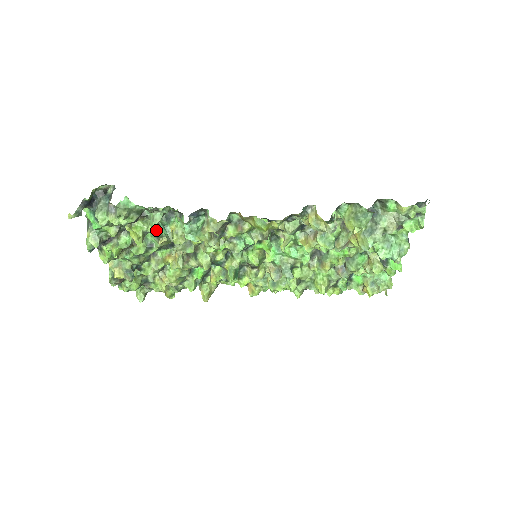
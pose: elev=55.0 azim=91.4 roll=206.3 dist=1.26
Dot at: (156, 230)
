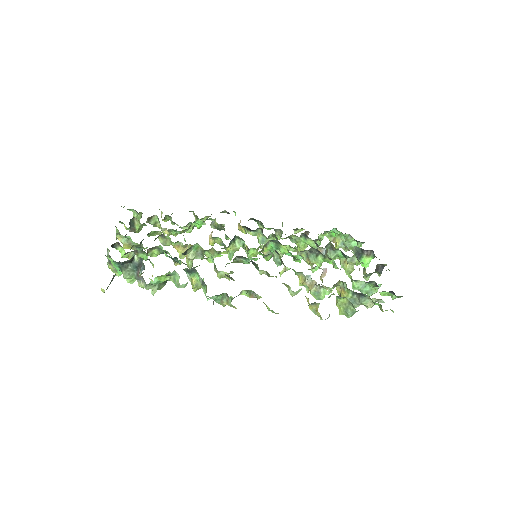
Dot at: (174, 259)
